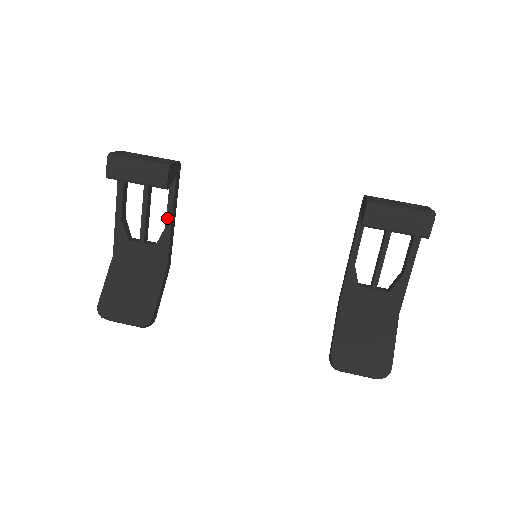
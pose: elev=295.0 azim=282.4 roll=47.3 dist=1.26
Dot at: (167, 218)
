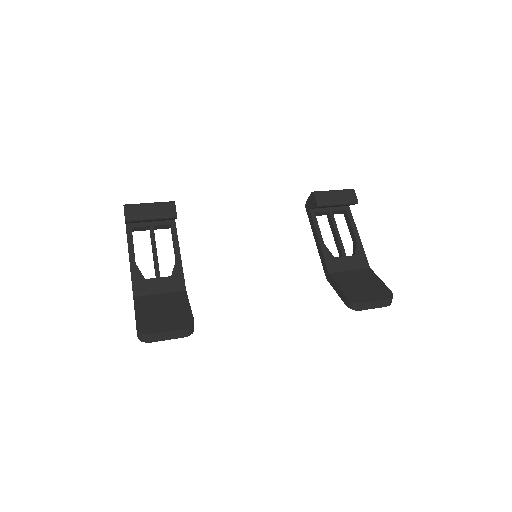
Dot at: (176, 252)
